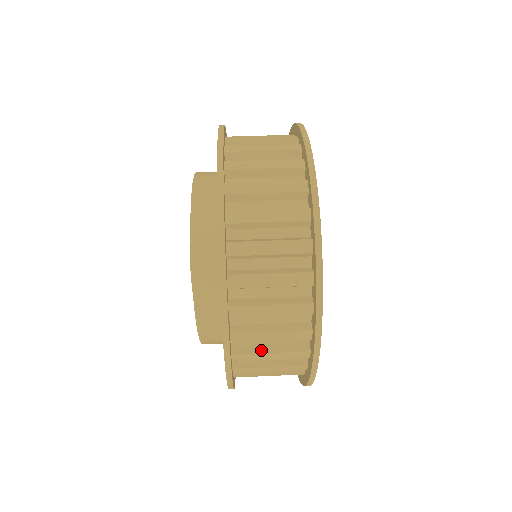
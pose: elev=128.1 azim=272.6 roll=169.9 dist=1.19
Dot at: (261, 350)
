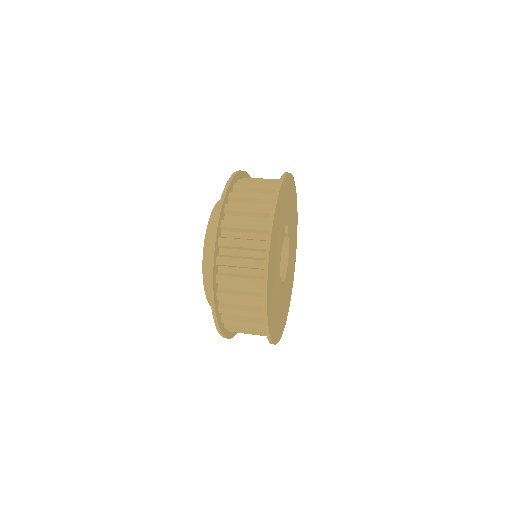
Dot at: (238, 238)
